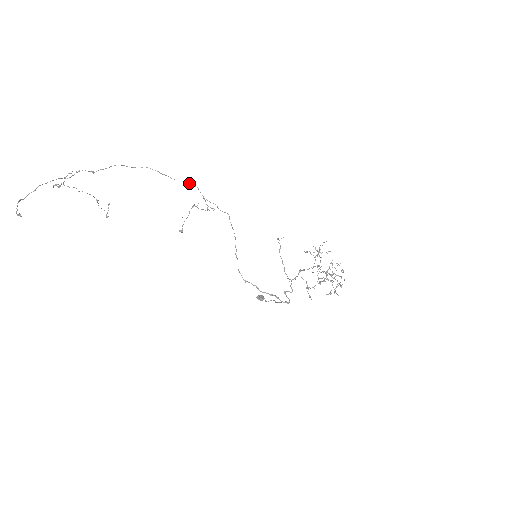
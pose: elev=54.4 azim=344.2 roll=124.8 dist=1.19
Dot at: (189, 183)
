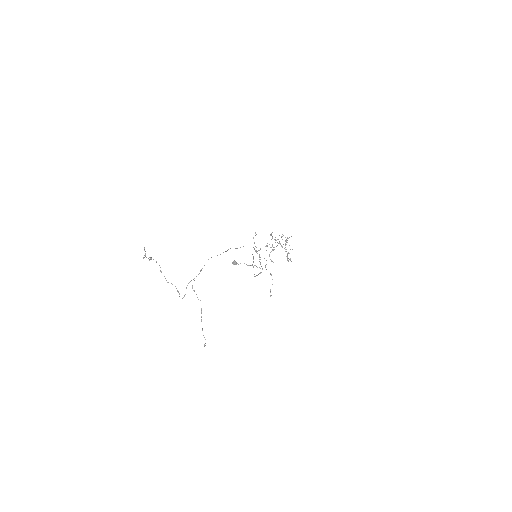
Dot at: occluded
